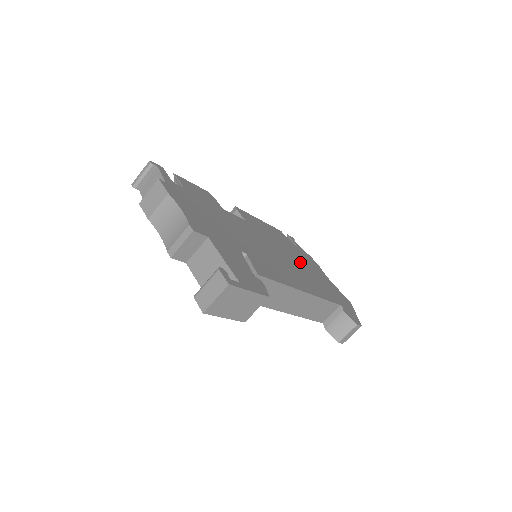
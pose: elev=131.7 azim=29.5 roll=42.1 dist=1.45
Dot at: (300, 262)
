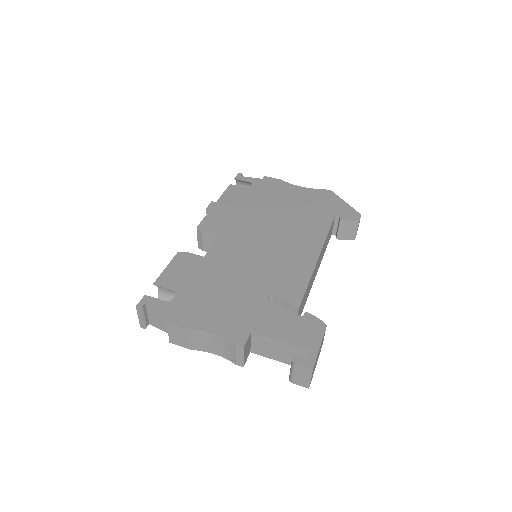
Dot at: (277, 210)
